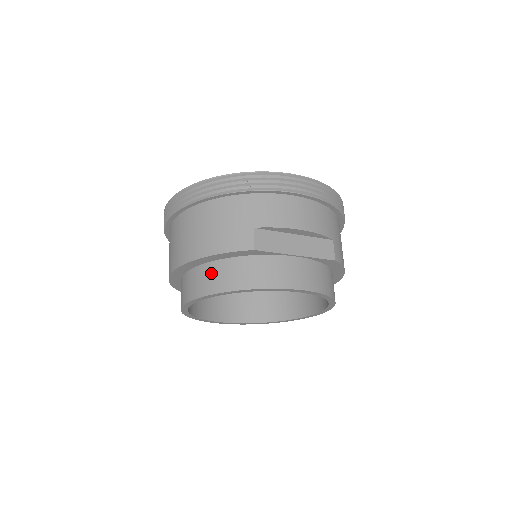
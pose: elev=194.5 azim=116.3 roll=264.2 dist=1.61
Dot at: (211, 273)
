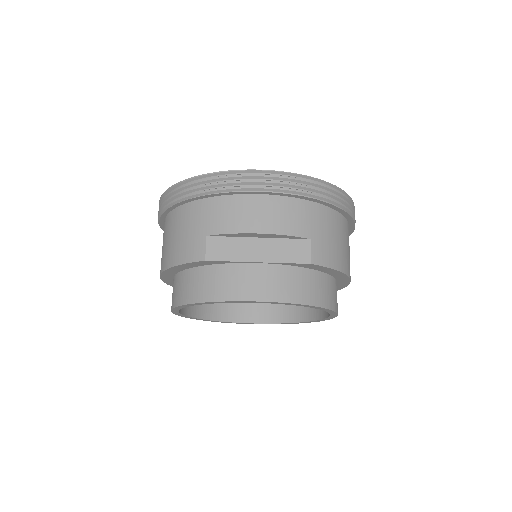
Dot at: (180, 283)
